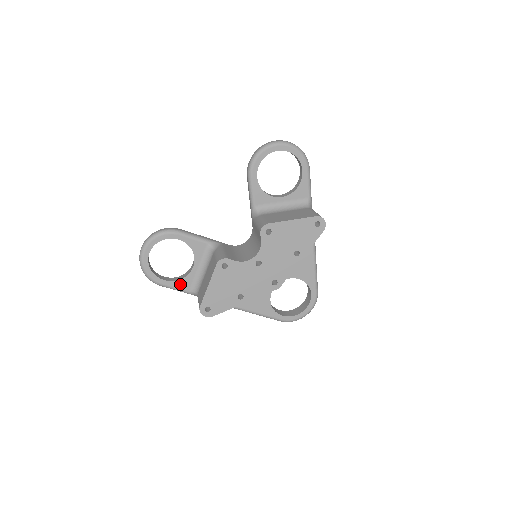
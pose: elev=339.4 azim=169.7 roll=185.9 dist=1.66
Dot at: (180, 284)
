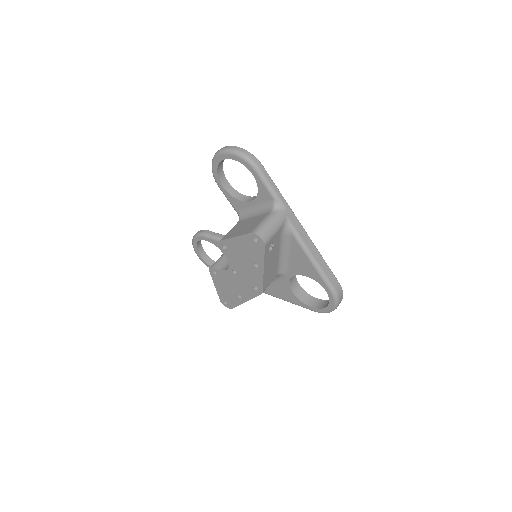
Dot at: occluded
